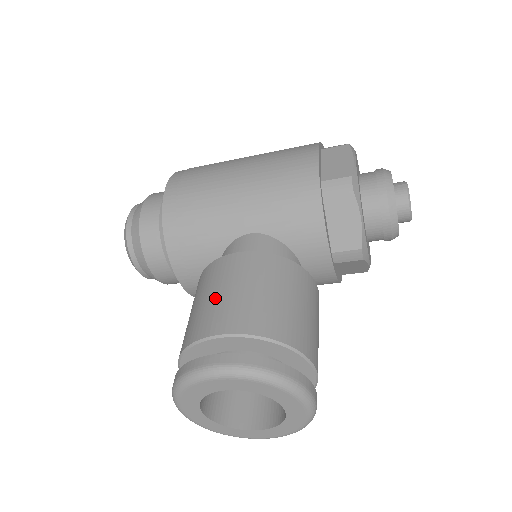
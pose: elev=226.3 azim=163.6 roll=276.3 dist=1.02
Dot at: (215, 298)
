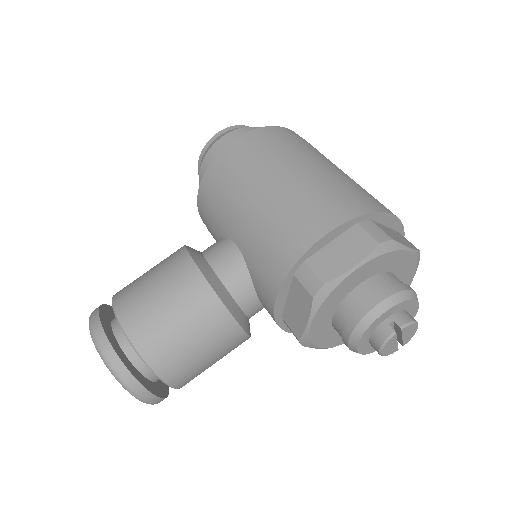
Dot at: (146, 283)
